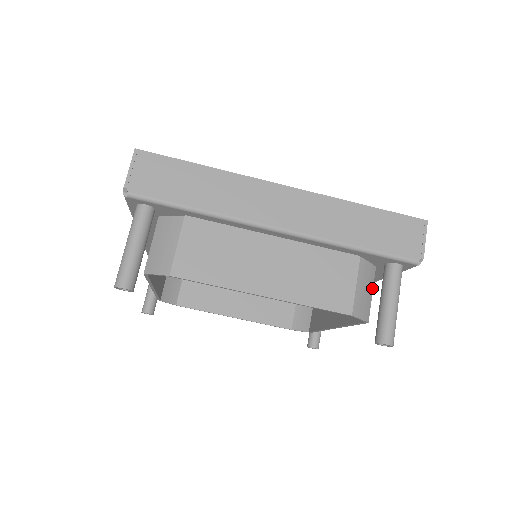
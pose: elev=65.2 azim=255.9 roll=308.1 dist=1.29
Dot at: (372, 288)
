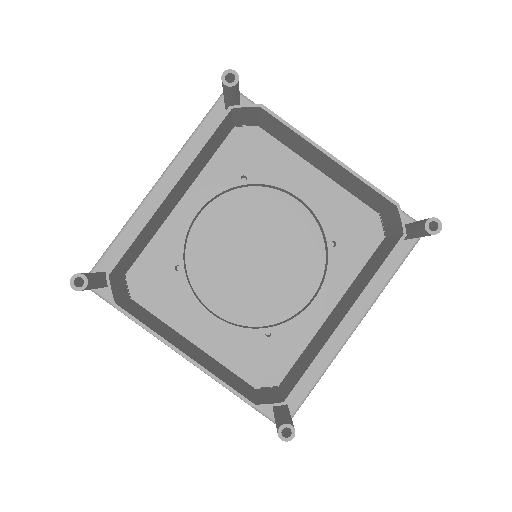
Dot at: occluded
